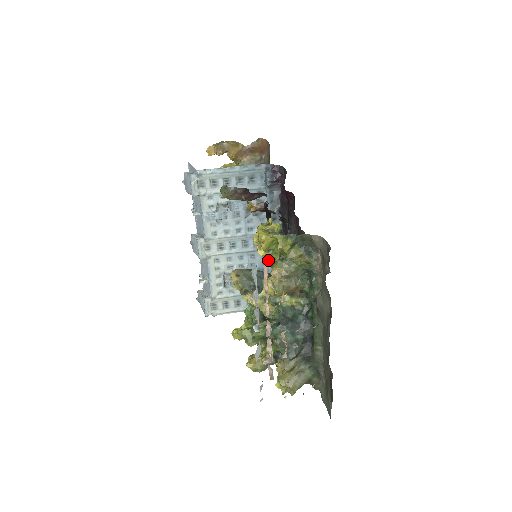
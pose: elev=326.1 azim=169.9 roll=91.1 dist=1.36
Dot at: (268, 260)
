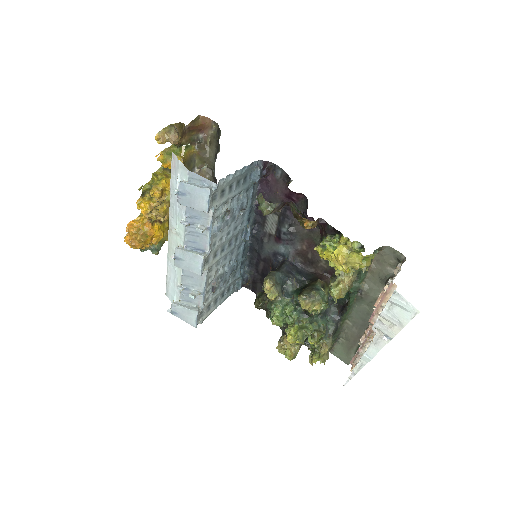
Dot at: (240, 251)
